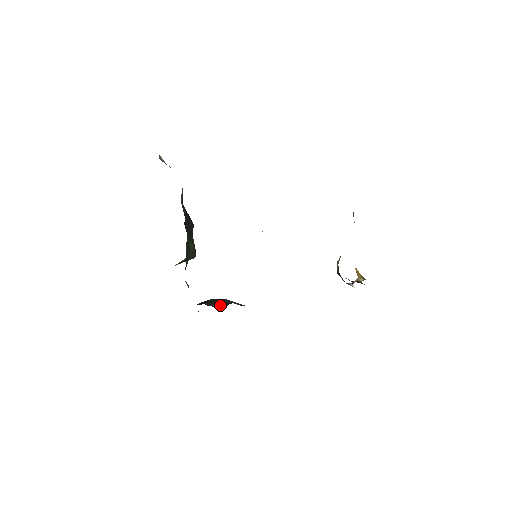
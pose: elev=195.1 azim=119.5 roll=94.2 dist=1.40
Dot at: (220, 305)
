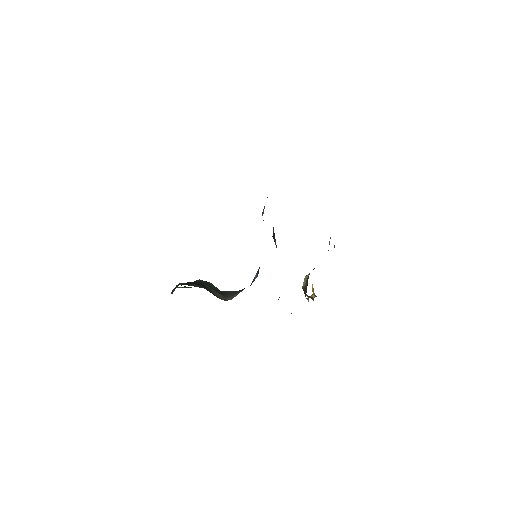
Dot at: (222, 297)
